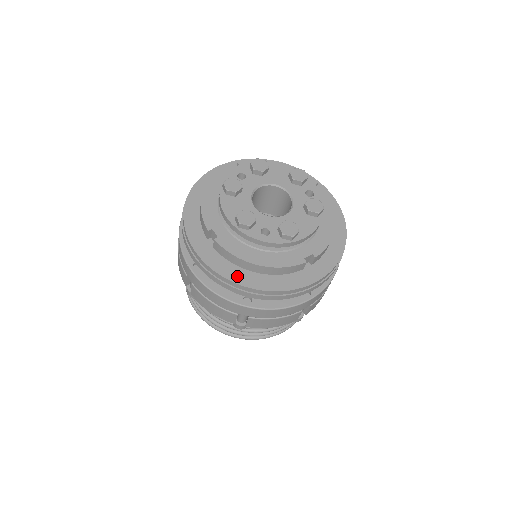
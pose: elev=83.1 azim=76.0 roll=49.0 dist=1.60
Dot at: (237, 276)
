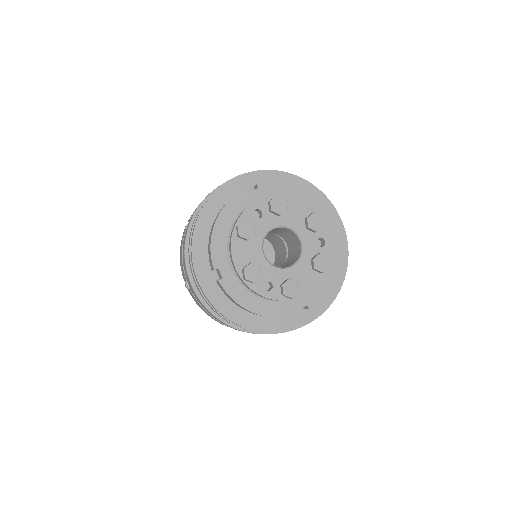
Dot at: (233, 314)
